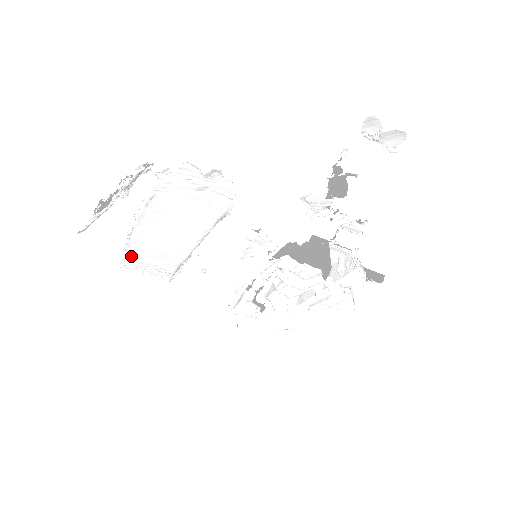
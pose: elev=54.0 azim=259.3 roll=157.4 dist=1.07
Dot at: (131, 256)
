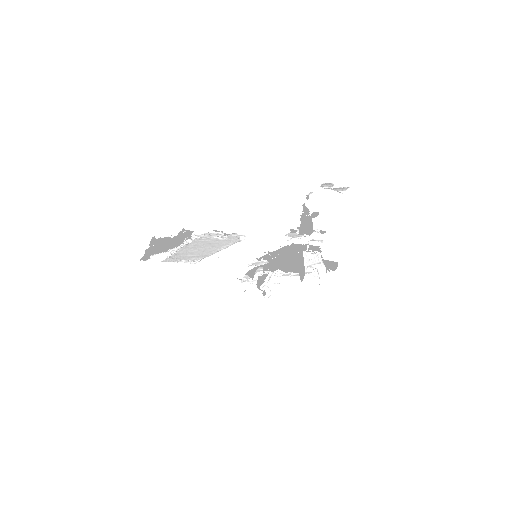
Dot at: (171, 258)
